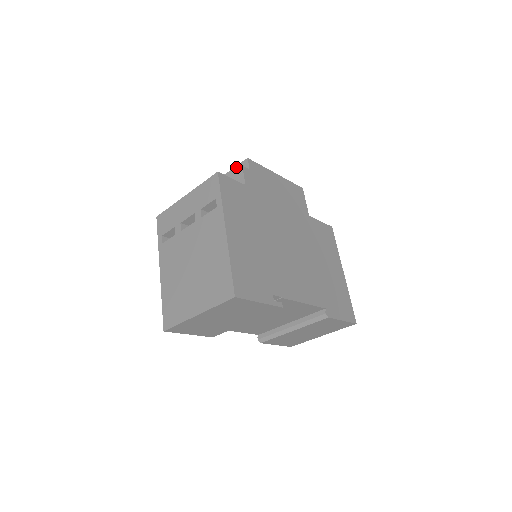
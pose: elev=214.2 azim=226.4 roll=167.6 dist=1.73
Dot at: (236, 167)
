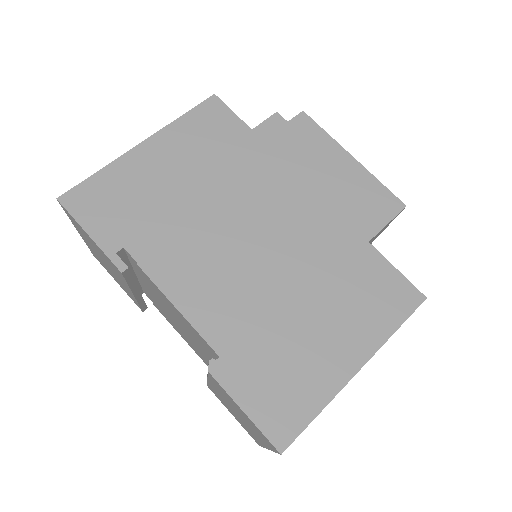
Dot at: occluded
